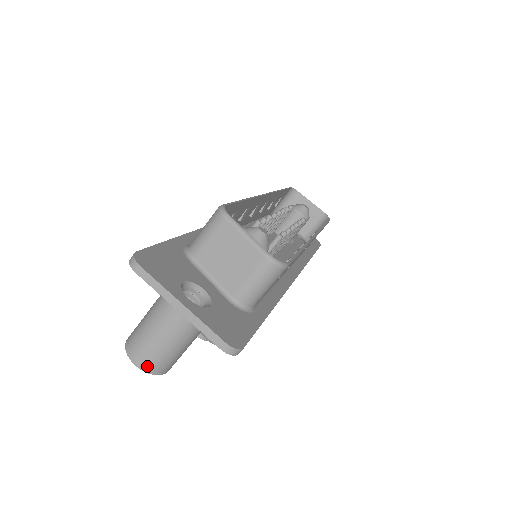
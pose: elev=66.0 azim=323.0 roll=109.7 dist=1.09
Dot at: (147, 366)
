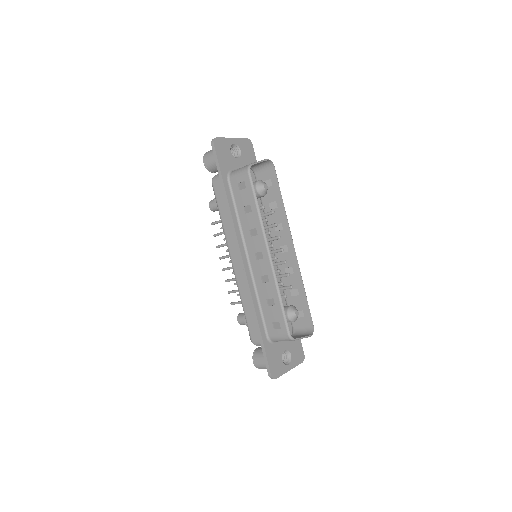
Dot at: occluded
